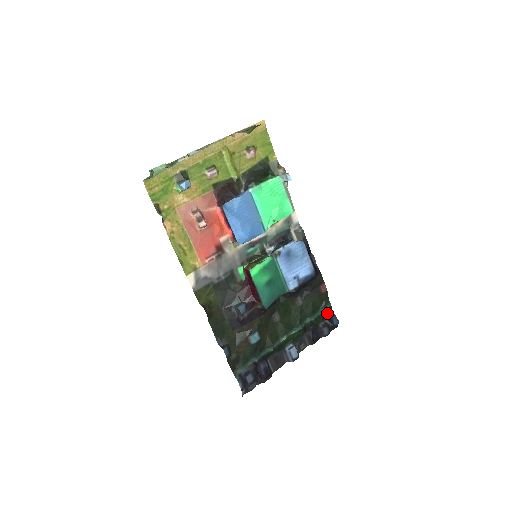
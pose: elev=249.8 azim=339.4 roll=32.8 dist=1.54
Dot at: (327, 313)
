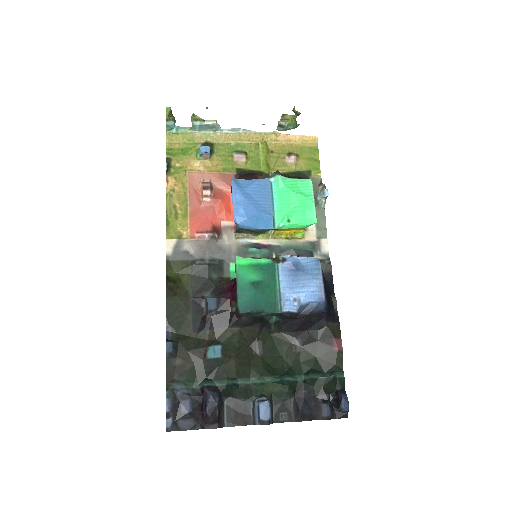
Dot at: (334, 384)
